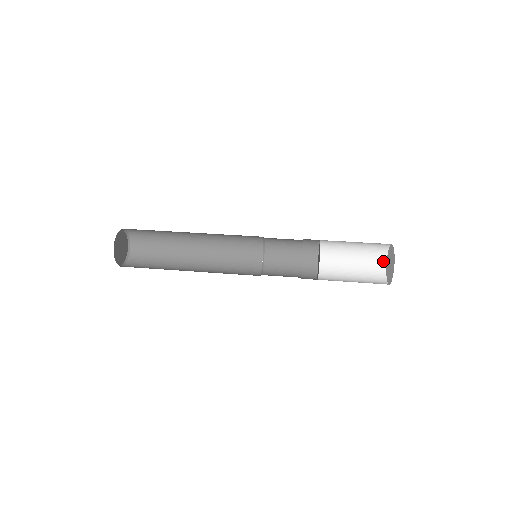
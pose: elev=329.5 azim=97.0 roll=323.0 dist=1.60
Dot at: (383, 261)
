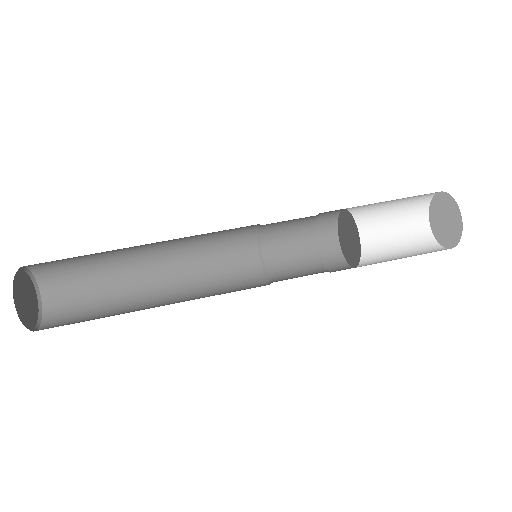
Dot at: (427, 200)
